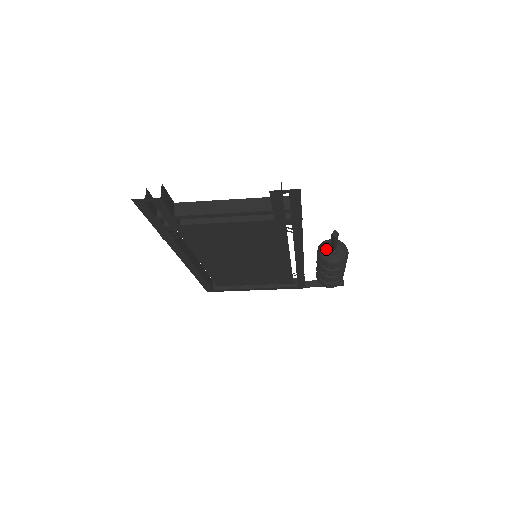
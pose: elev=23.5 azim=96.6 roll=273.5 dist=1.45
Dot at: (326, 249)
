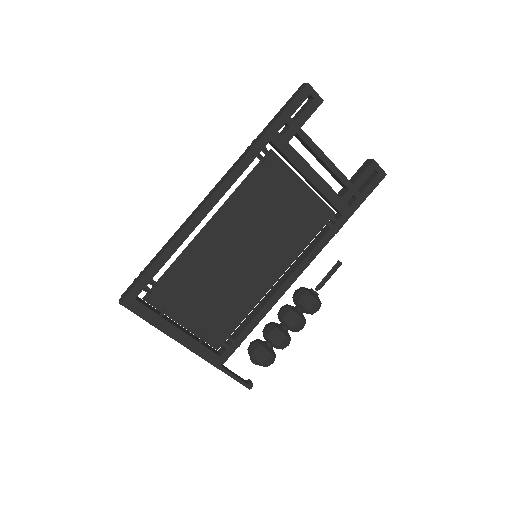
Dot at: (309, 289)
